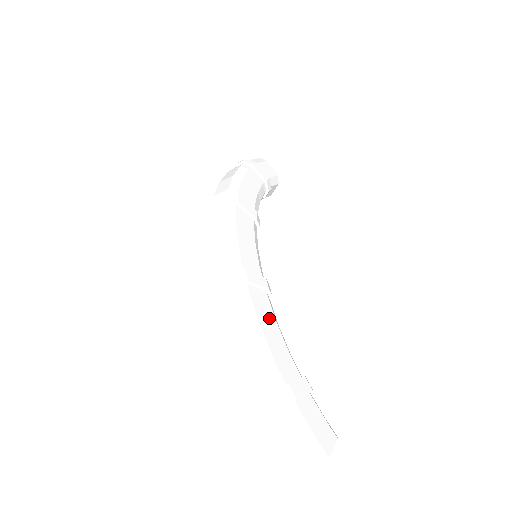
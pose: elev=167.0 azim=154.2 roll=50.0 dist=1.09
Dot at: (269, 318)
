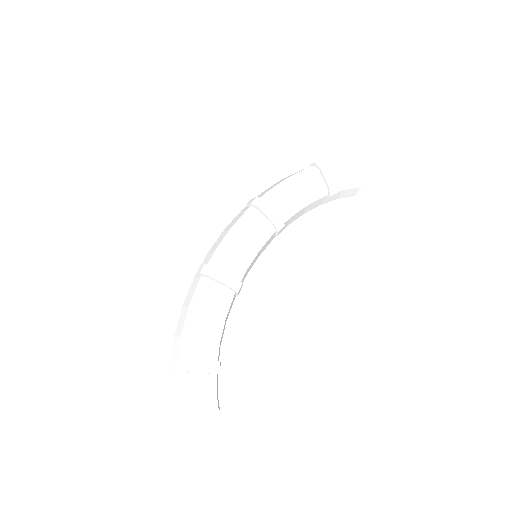
Dot at: (213, 309)
